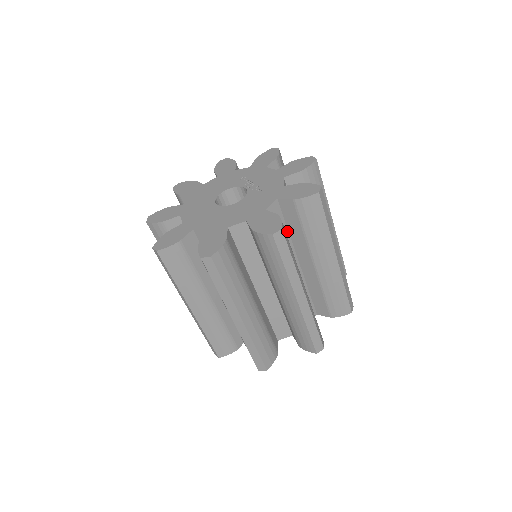
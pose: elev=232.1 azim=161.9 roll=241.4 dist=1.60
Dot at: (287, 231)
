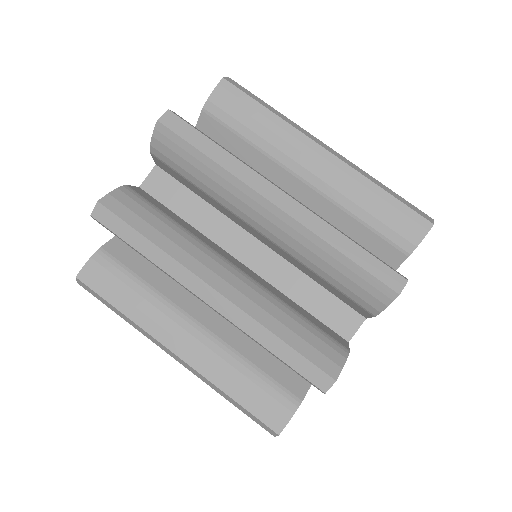
Dot at: occluded
